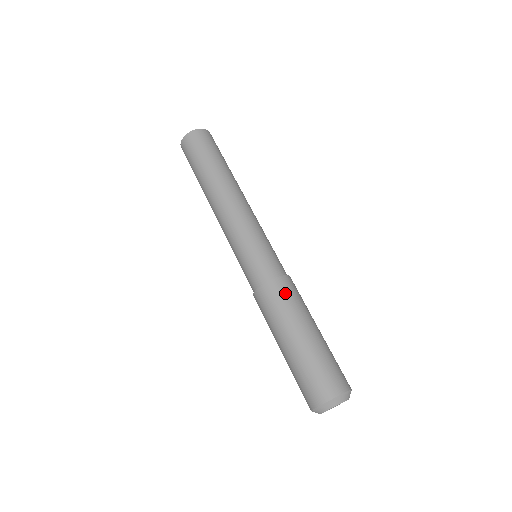
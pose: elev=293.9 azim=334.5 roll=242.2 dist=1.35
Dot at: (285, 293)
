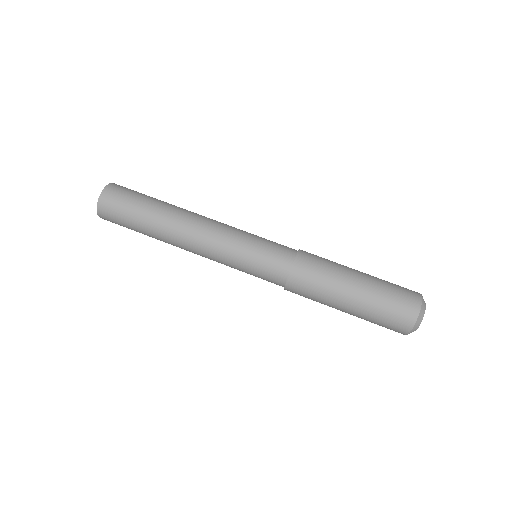
Dot at: (305, 286)
